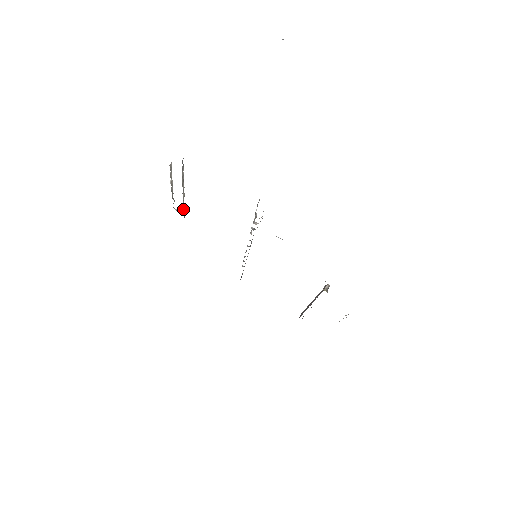
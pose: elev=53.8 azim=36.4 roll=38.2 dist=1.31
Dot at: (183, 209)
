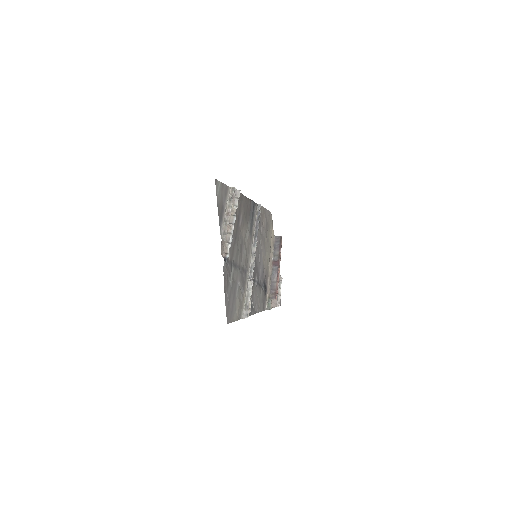
Dot at: (236, 204)
